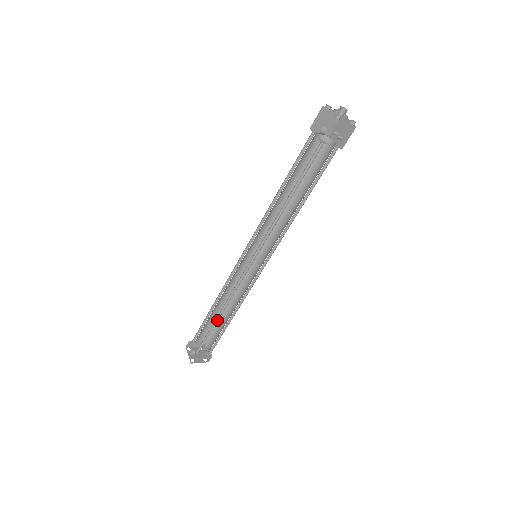
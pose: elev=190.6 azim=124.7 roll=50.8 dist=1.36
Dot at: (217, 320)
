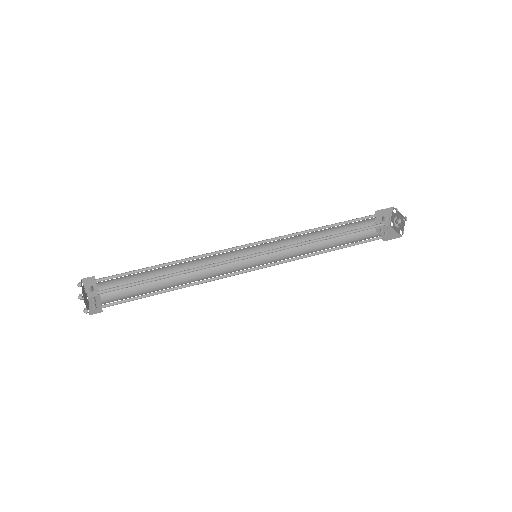
Dot at: (165, 277)
